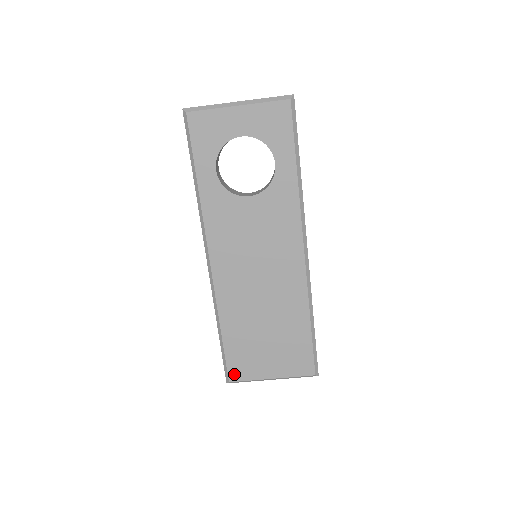
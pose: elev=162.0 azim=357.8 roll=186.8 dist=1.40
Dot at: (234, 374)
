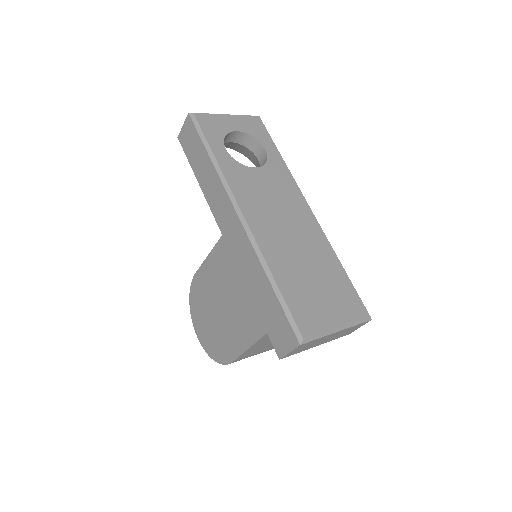
Dot at: (304, 328)
